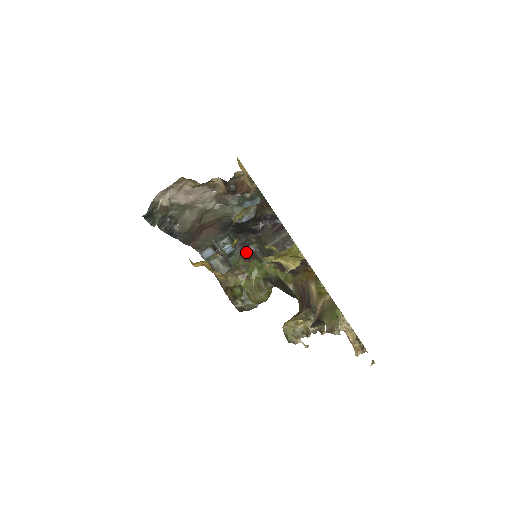
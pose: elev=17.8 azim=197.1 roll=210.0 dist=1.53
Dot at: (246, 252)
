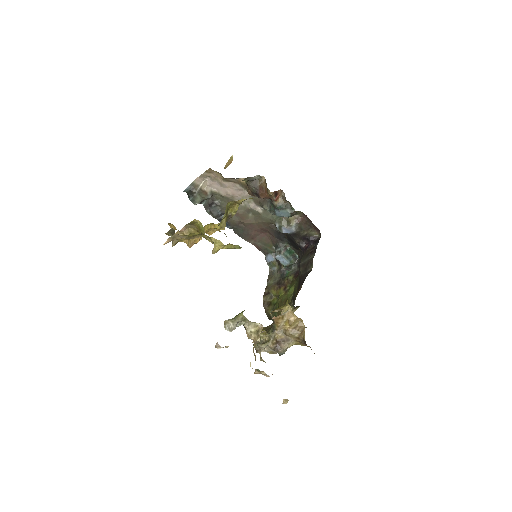
Dot at: occluded
